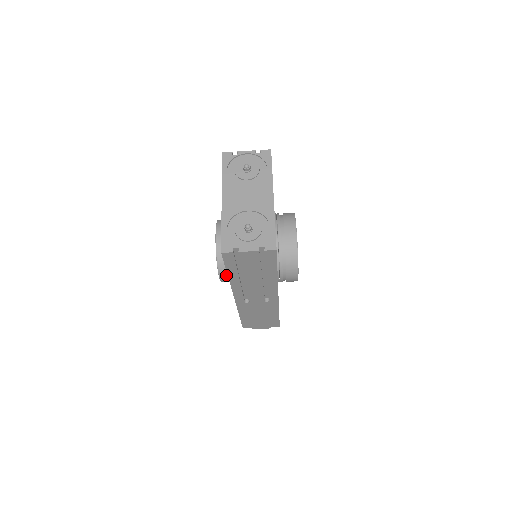
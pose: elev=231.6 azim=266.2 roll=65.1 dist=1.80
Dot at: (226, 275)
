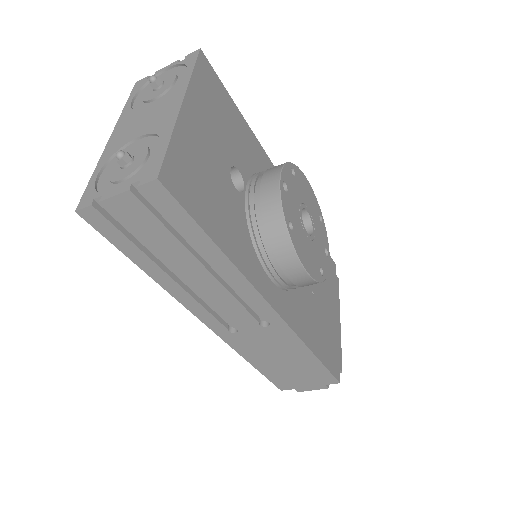
Dot at: occluded
